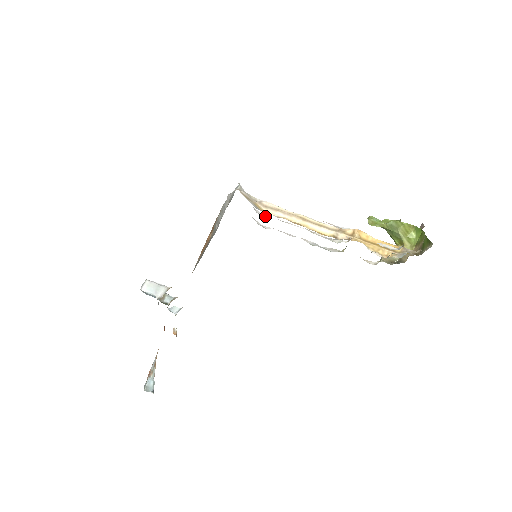
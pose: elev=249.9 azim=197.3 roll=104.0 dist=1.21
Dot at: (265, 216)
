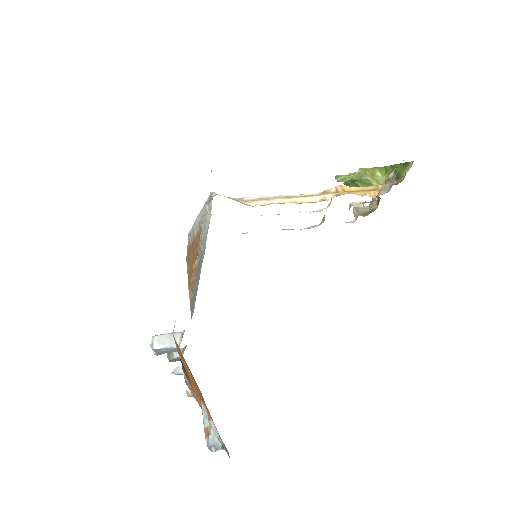
Dot at: occluded
